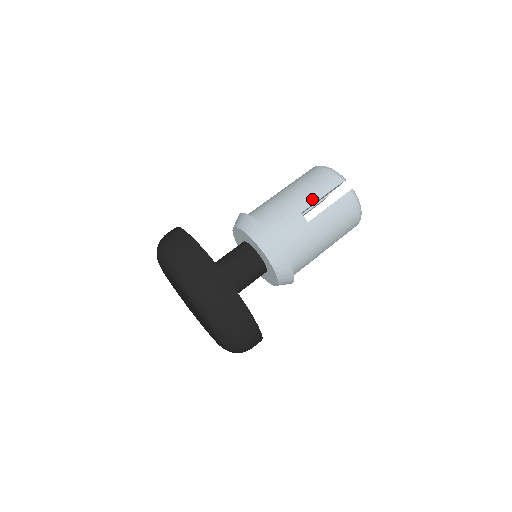
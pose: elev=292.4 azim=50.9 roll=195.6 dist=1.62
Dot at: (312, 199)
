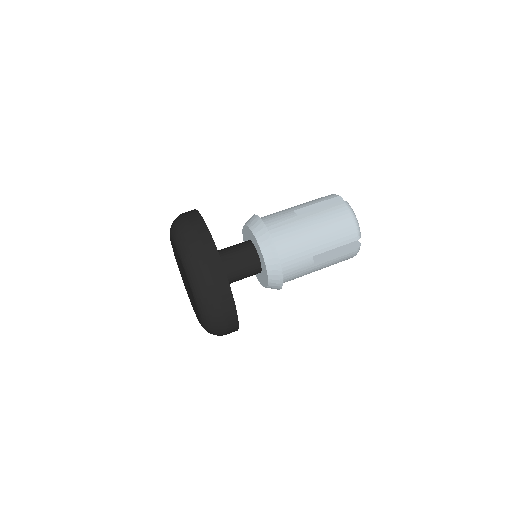
Dot at: (306, 205)
